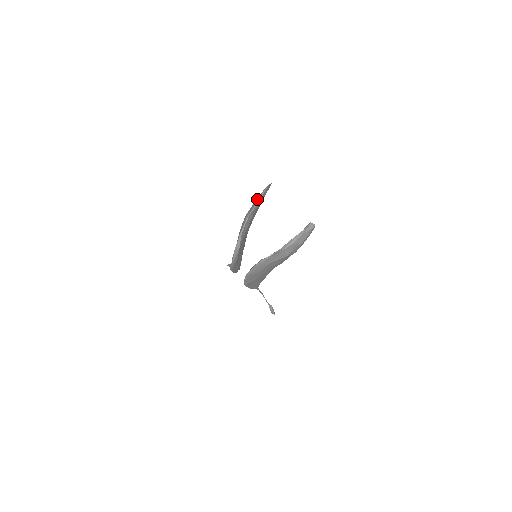
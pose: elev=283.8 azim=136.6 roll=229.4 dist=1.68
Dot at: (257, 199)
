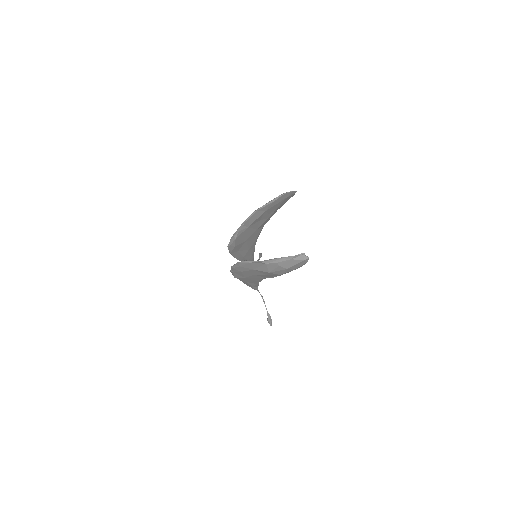
Dot at: (273, 199)
